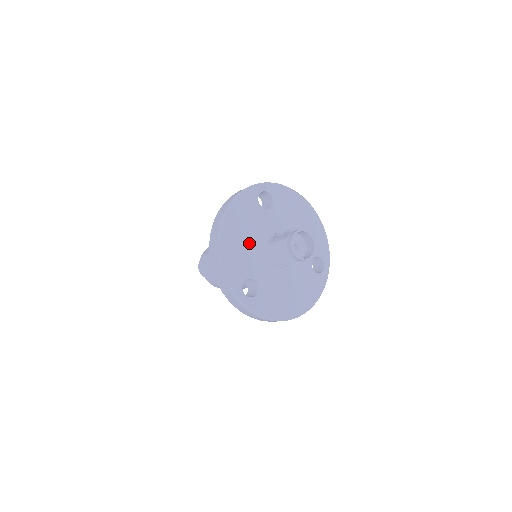
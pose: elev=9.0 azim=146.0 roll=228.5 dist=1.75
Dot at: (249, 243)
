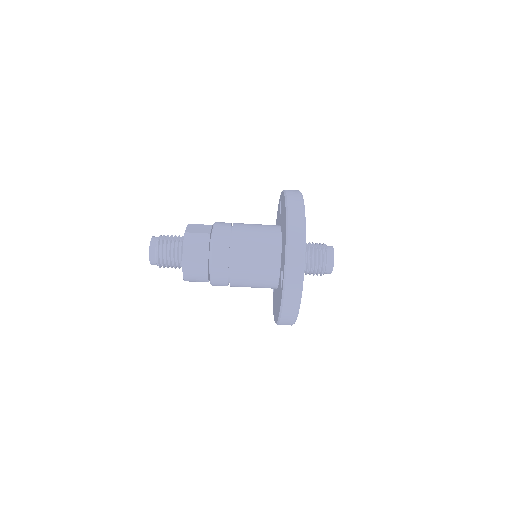
Dot at: occluded
